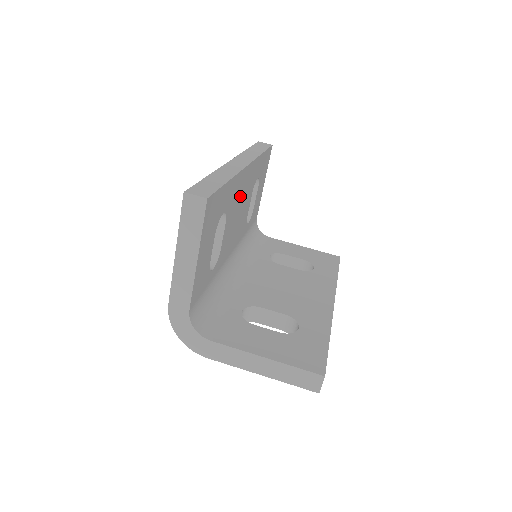
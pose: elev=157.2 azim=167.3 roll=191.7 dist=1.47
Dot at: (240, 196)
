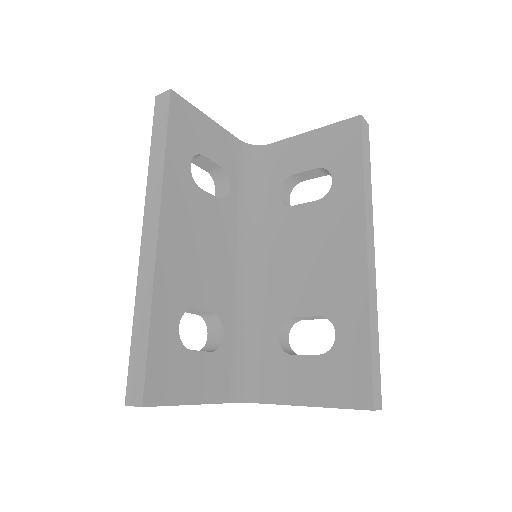
Dot at: (184, 253)
